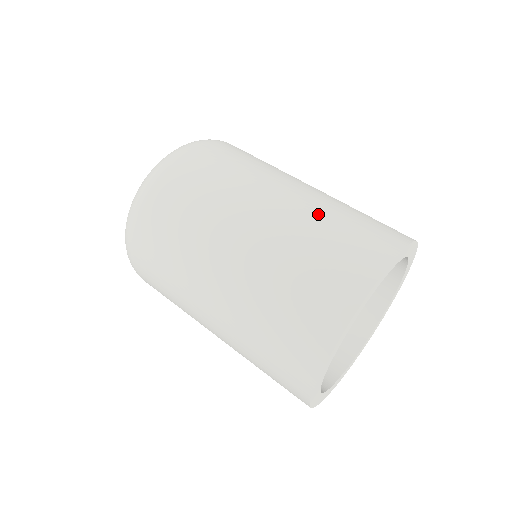
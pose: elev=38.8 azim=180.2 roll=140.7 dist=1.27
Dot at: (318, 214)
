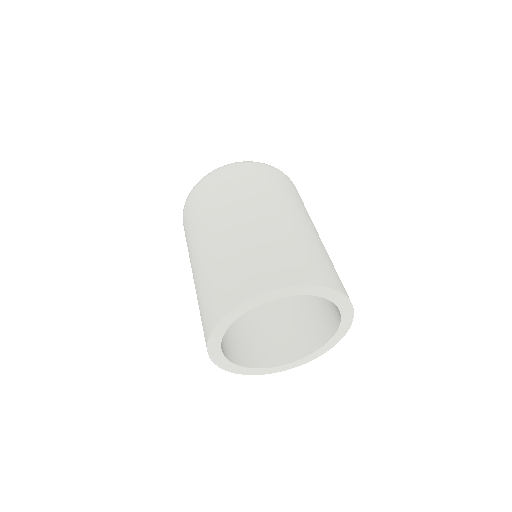
Dot at: (323, 248)
